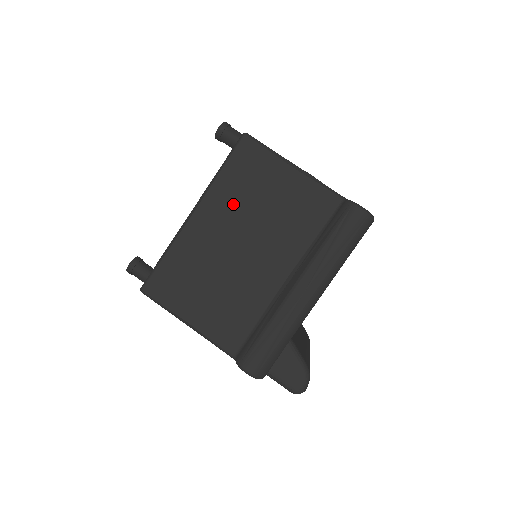
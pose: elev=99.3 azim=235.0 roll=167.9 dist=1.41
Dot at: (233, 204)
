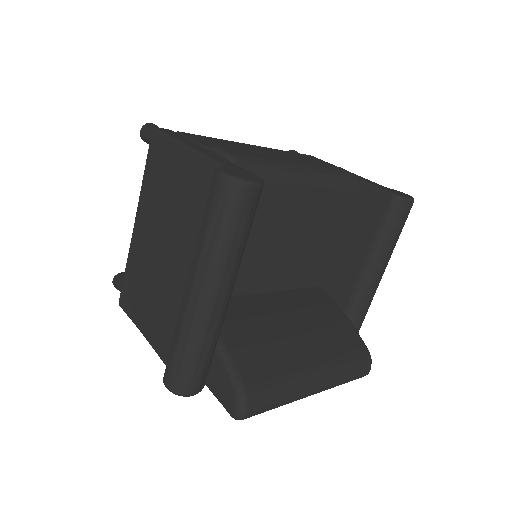
Dot at: (153, 205)
